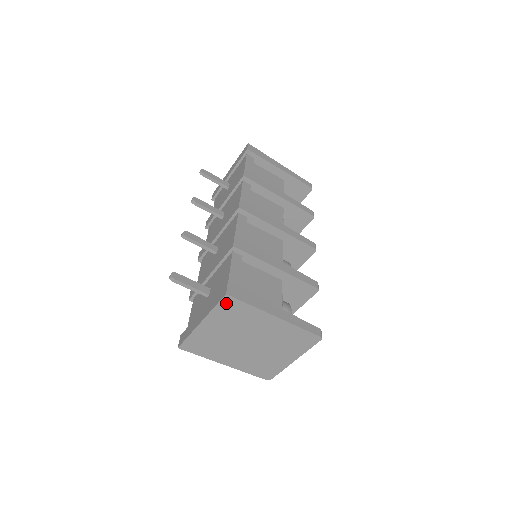
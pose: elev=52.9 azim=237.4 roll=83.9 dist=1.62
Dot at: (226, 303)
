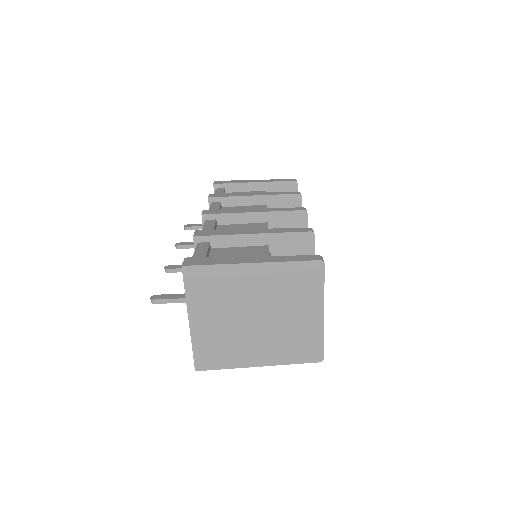
Dot at: (191, 278)
